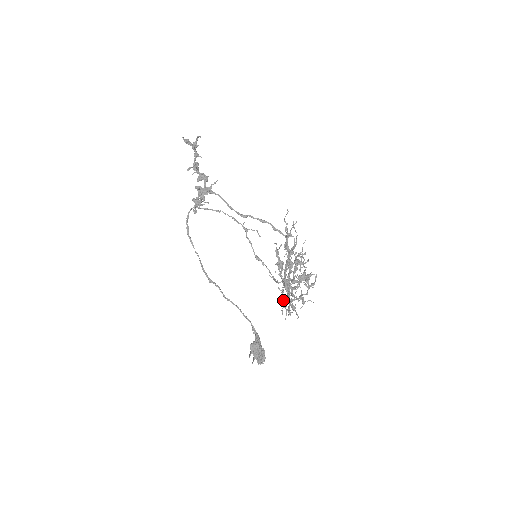
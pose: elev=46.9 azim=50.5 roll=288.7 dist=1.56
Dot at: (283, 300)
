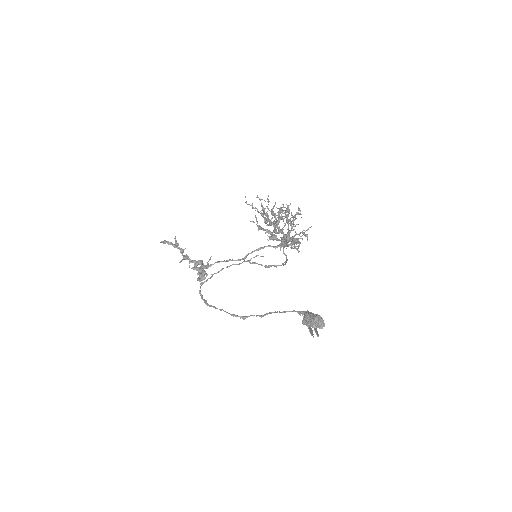
Dot at: (281, 242)
